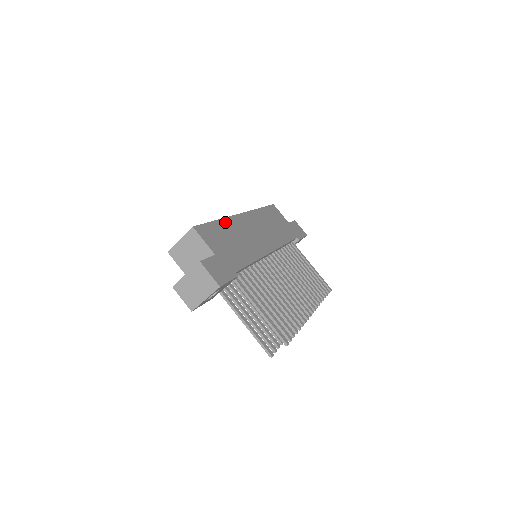
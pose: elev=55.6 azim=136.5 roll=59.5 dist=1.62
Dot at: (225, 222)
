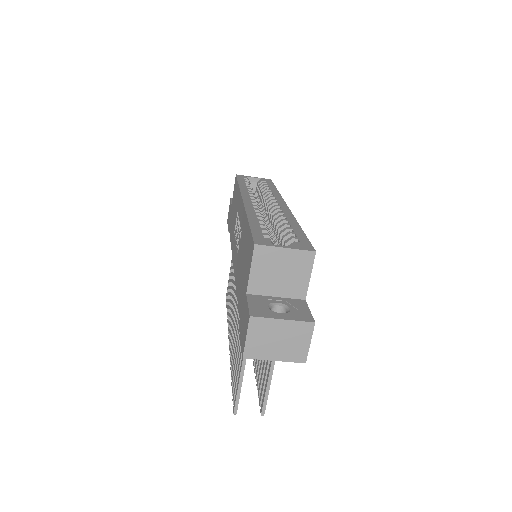
Dot at: occluded
